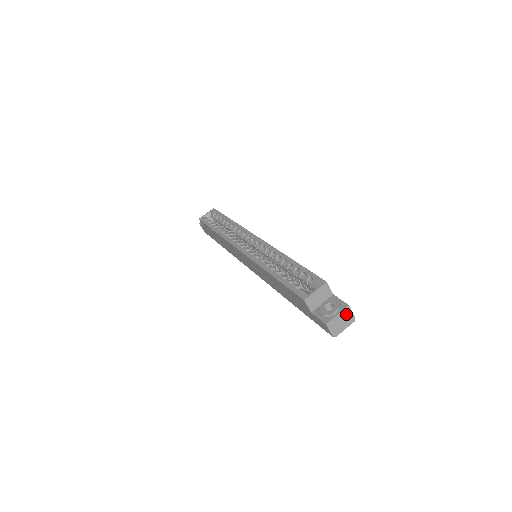
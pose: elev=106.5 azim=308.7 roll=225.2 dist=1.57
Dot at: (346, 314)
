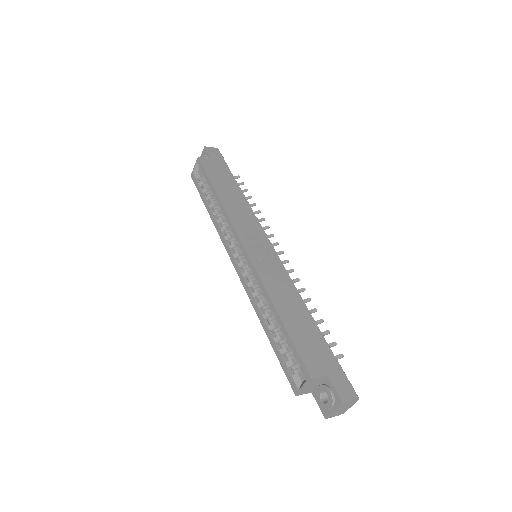
Dot at: (344, 405)
